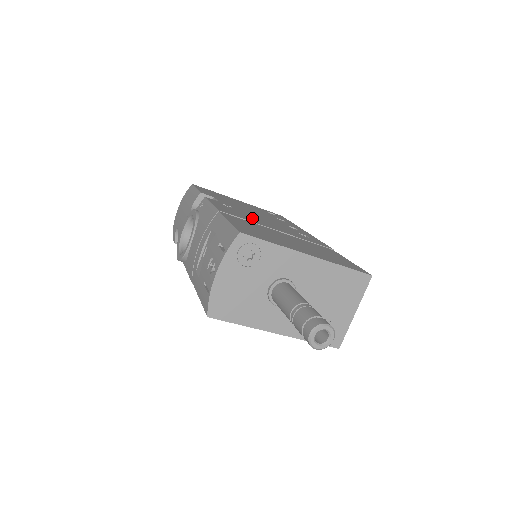
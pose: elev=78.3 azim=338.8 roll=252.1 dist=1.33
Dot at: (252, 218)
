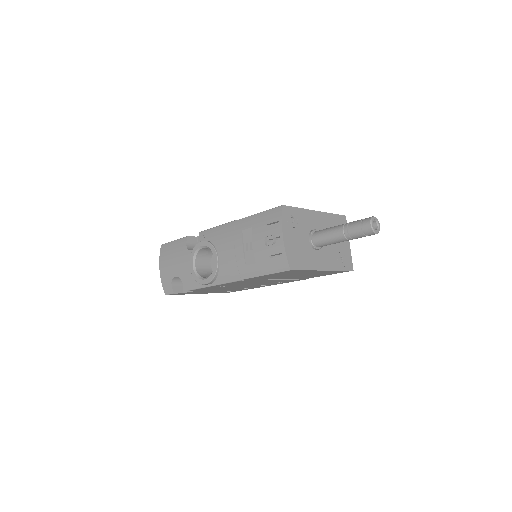
Dot at: occluded
